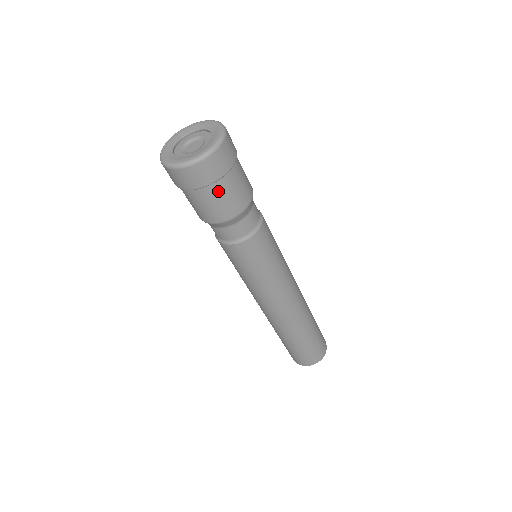
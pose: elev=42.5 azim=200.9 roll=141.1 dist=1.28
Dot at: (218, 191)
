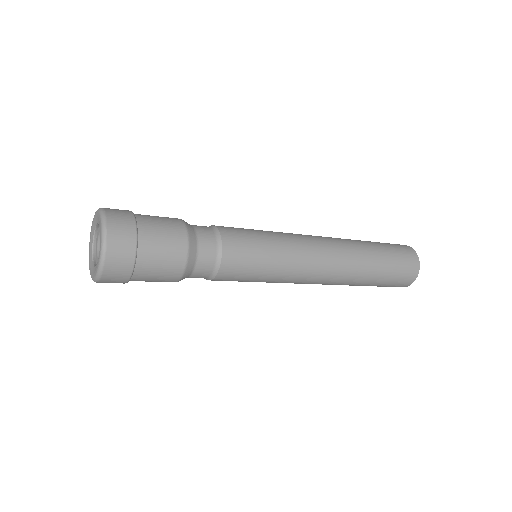
Dot at: occluded
